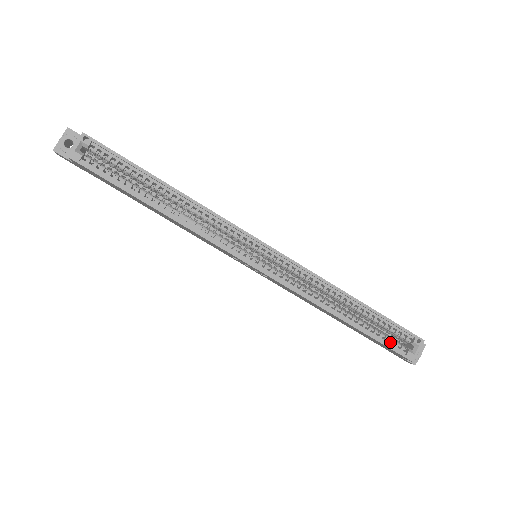
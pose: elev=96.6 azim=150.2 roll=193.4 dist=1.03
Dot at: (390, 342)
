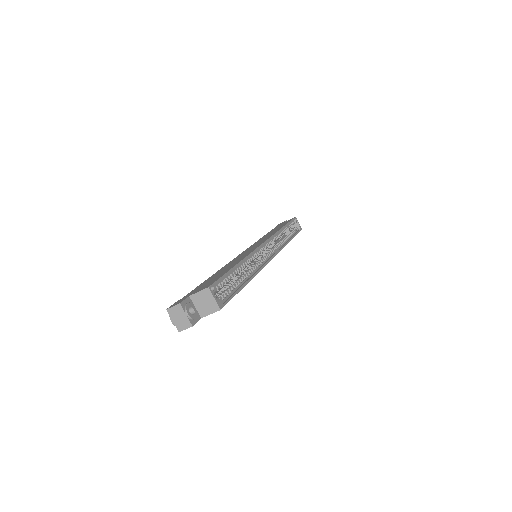
Dot at: (295, 231)
